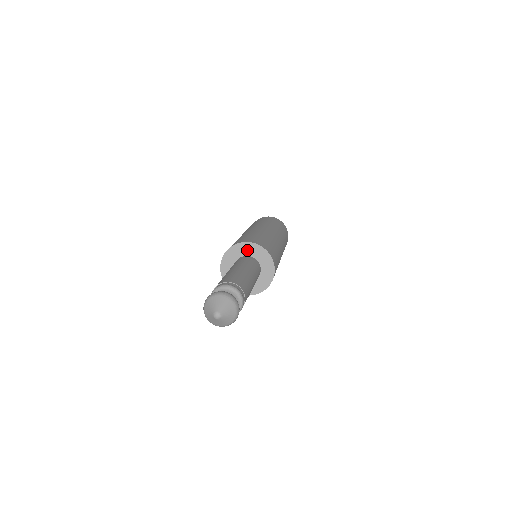
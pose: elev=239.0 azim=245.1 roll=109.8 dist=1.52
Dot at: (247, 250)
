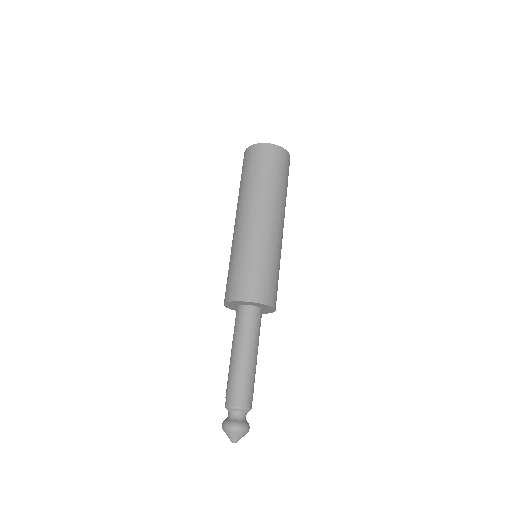
Dot at: (260, 305)
